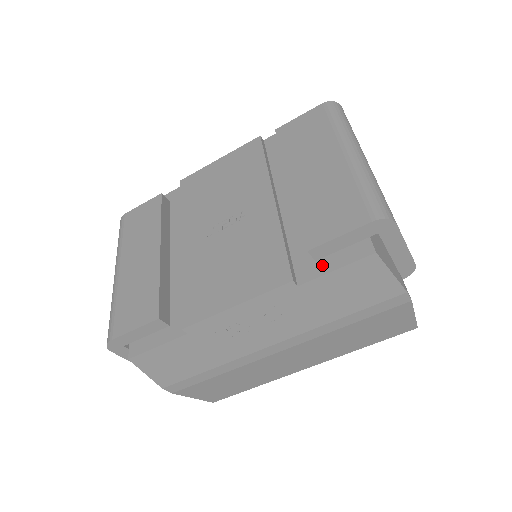
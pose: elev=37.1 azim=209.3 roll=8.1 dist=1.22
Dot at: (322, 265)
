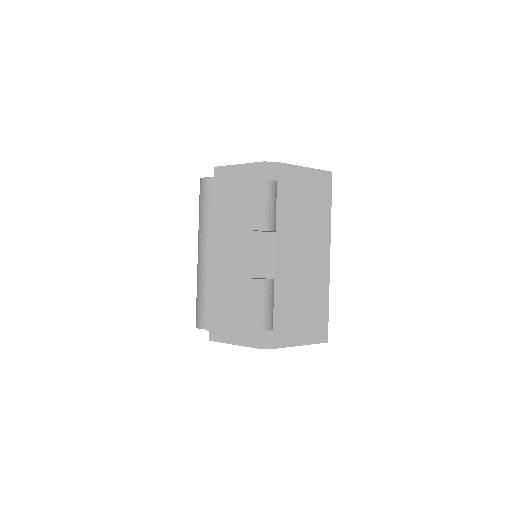
Dot at: occluded
